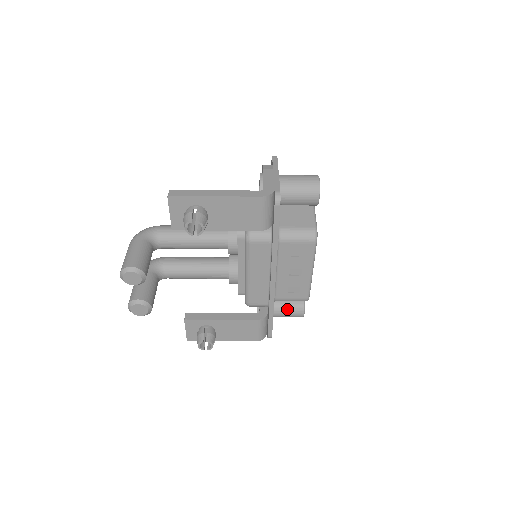
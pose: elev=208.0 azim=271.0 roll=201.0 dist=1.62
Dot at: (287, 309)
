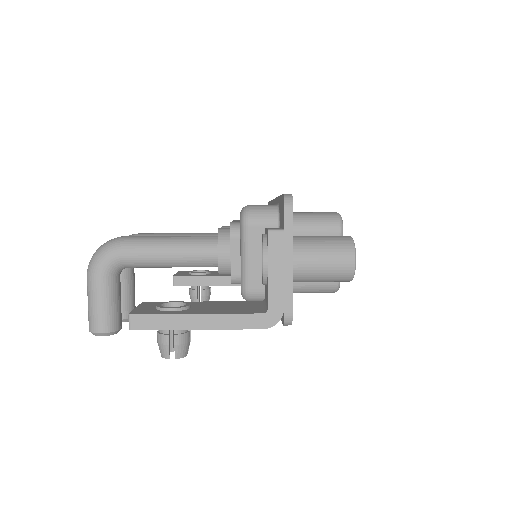
Dot at: occluded
